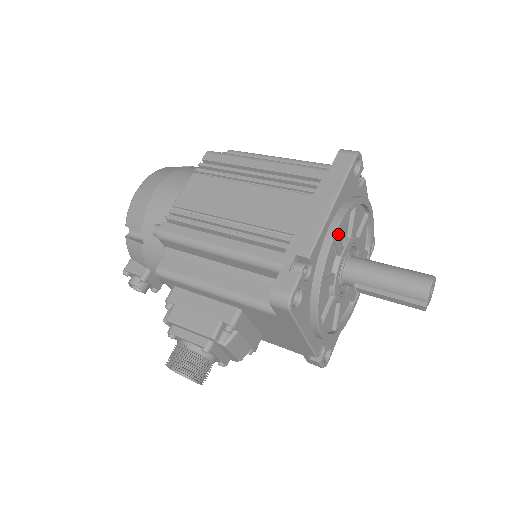
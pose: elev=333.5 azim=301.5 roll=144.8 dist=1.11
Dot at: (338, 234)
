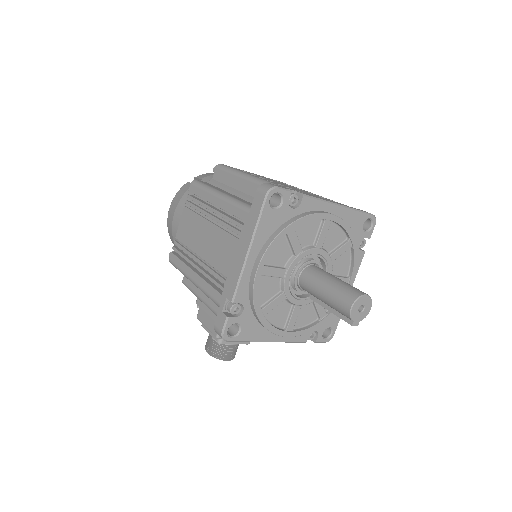
Dot at: (265, 269)
